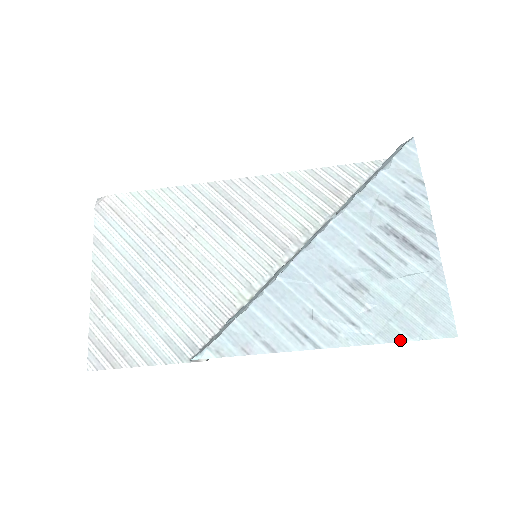
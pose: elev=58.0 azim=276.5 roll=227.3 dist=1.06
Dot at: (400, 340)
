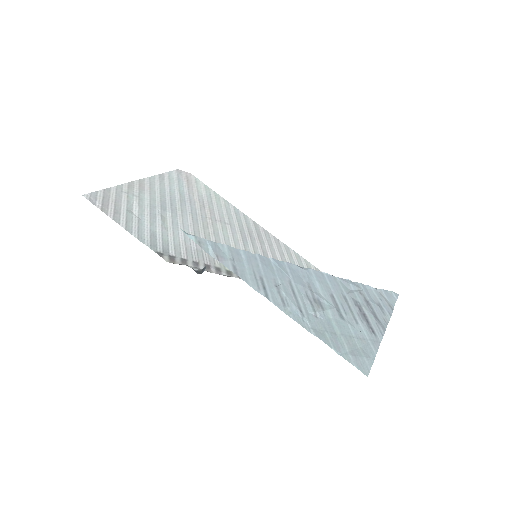
Dot at: (327, 343)
